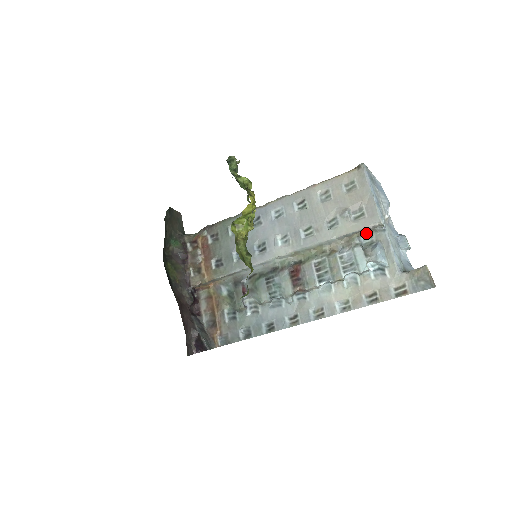
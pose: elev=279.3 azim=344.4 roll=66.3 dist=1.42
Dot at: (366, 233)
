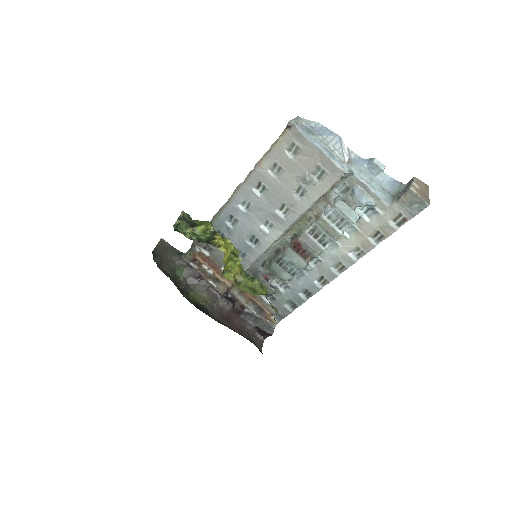
Dot at: (337, 184)
